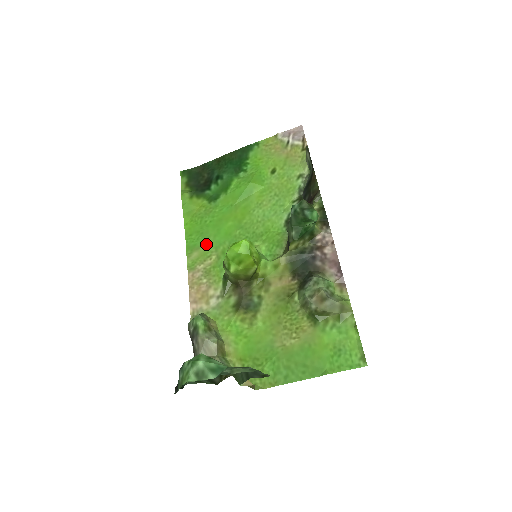
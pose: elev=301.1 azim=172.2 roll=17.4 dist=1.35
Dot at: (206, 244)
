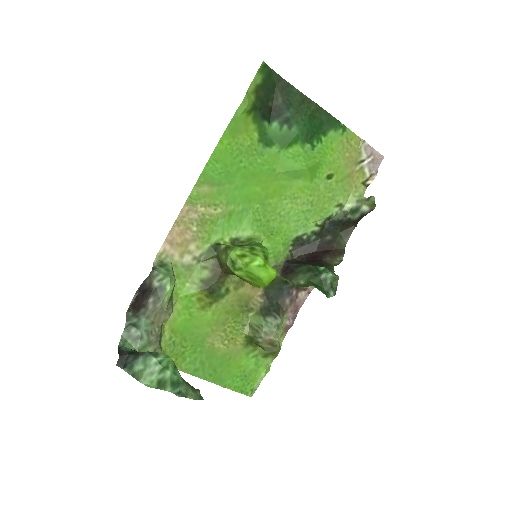
Dot at: (223, 188)
